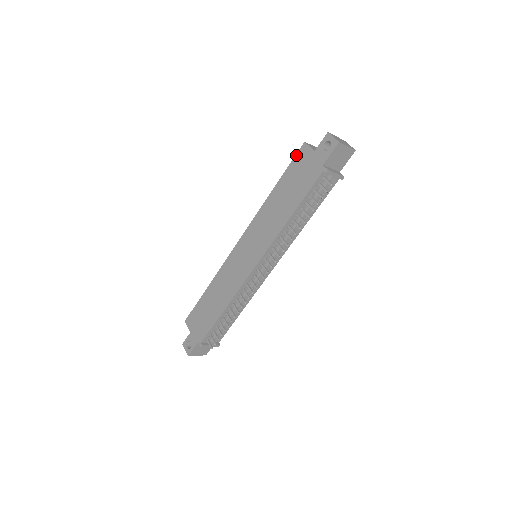
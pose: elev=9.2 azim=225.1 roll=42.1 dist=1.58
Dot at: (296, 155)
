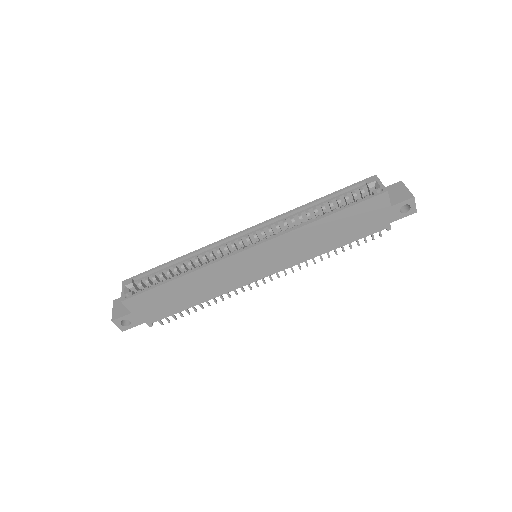
Dot at: (371, 199)
